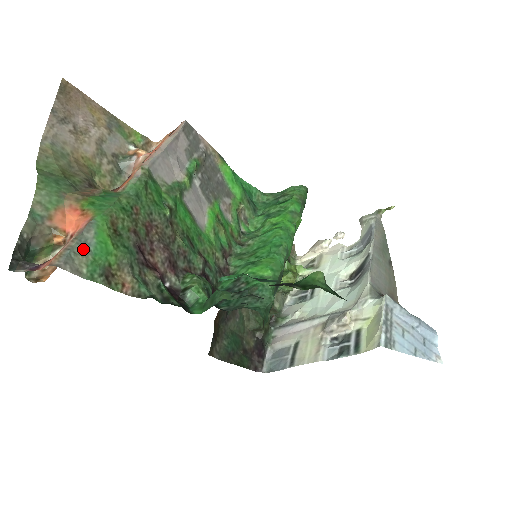
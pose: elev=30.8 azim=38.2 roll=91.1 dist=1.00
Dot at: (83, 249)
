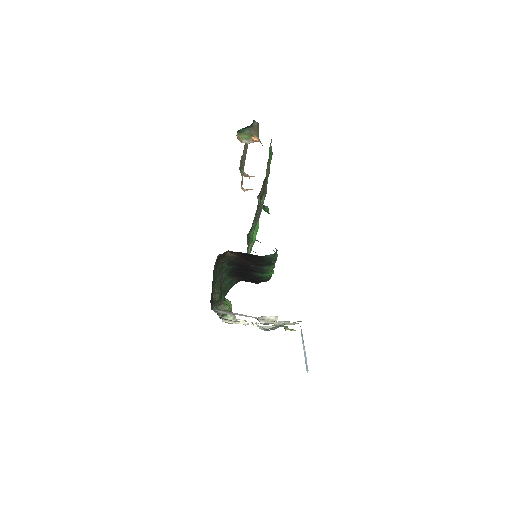
Dot at: occluded
